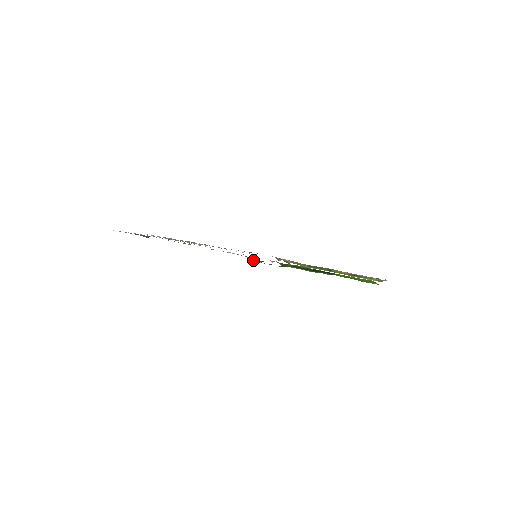
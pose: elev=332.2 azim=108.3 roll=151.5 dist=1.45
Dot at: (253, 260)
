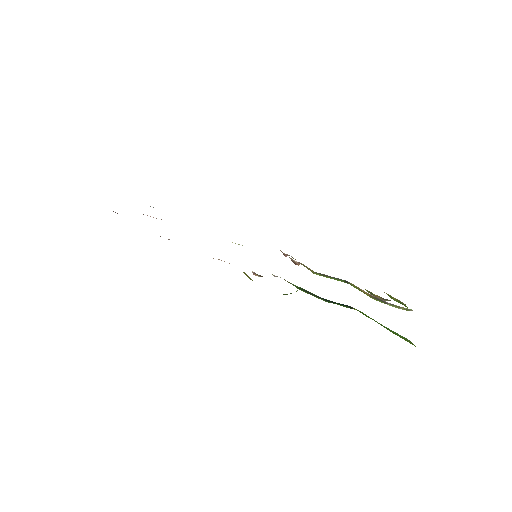
Dot at: (248, 277)
